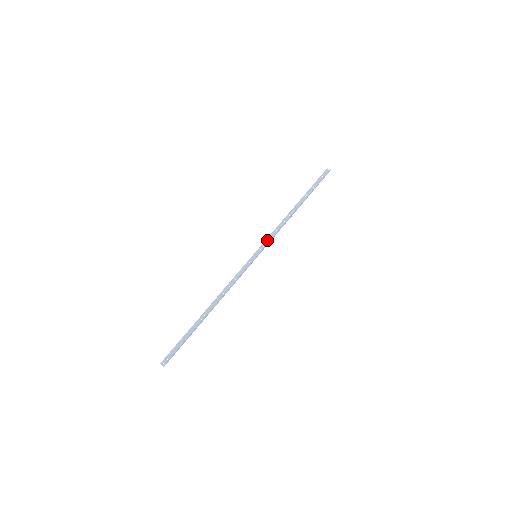
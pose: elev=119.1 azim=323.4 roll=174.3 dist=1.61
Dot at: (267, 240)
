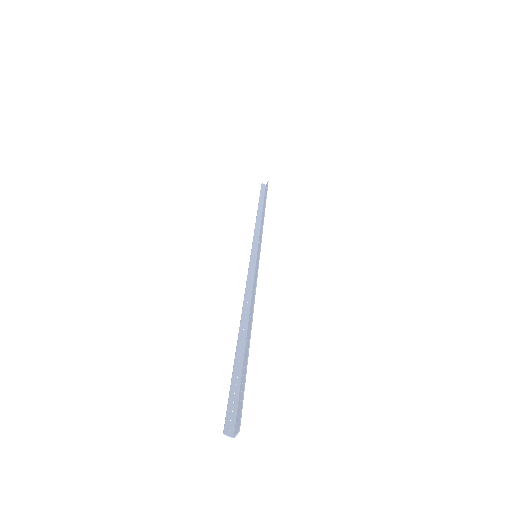
Dot at: (255, 240)
